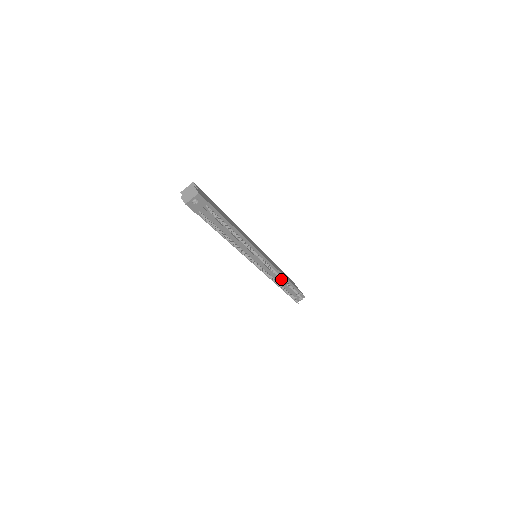
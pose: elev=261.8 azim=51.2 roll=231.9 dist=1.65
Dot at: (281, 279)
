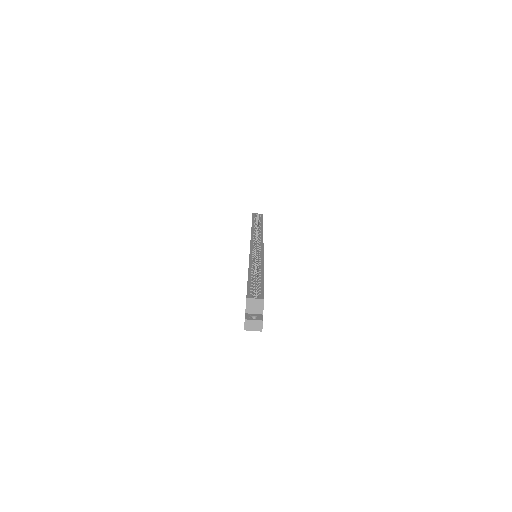
Dot at: occluded
